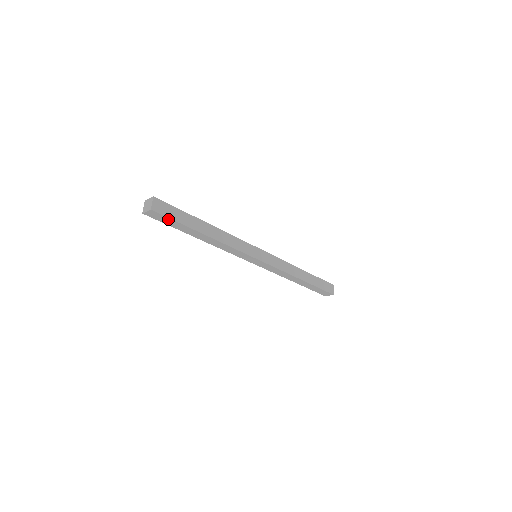
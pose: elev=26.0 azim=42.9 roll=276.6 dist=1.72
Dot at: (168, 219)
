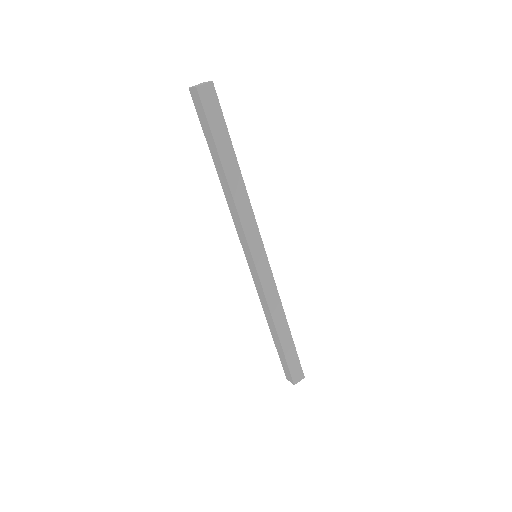
Dot at: (205, 117)
